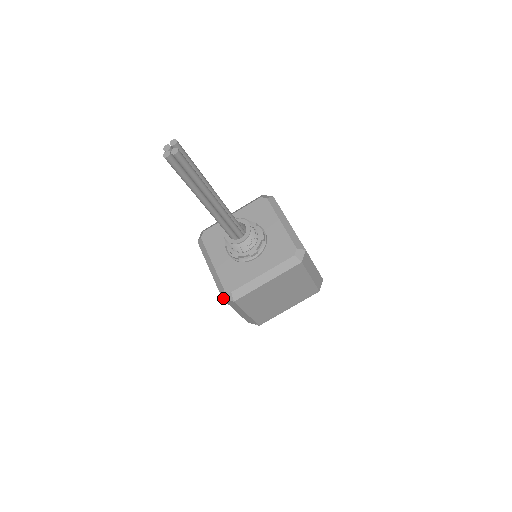
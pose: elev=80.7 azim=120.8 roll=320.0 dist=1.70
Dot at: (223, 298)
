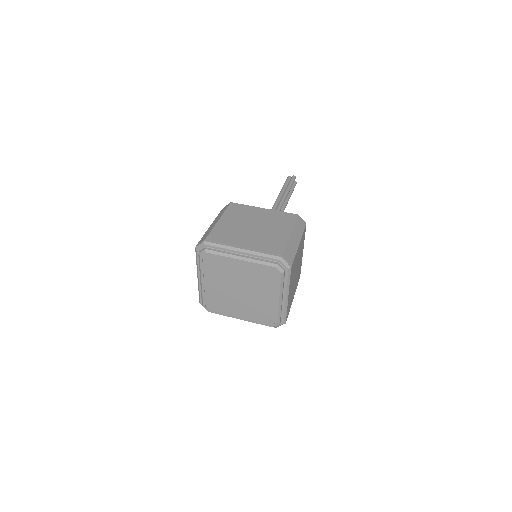
Dot at: occluded
